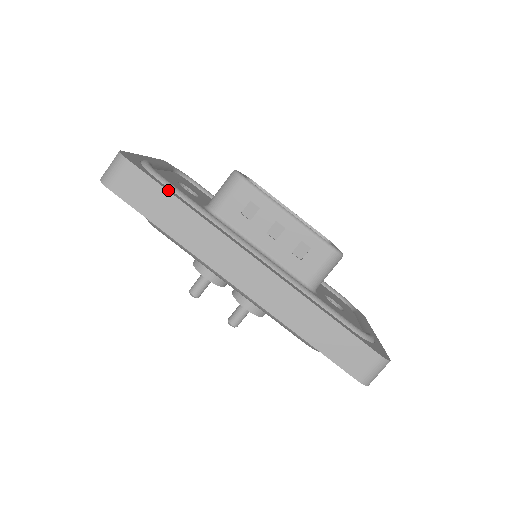
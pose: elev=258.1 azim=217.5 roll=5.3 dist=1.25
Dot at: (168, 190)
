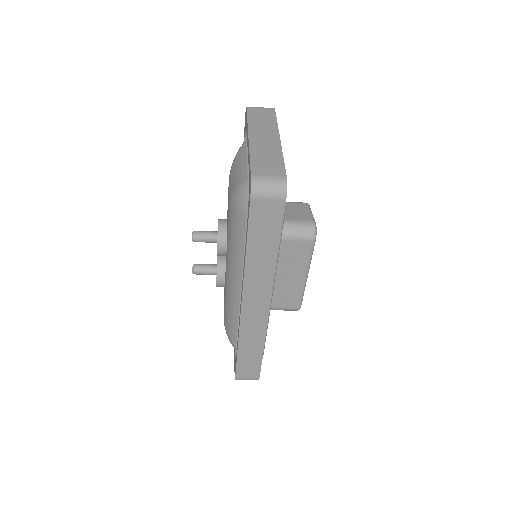
Dot at: occluded
